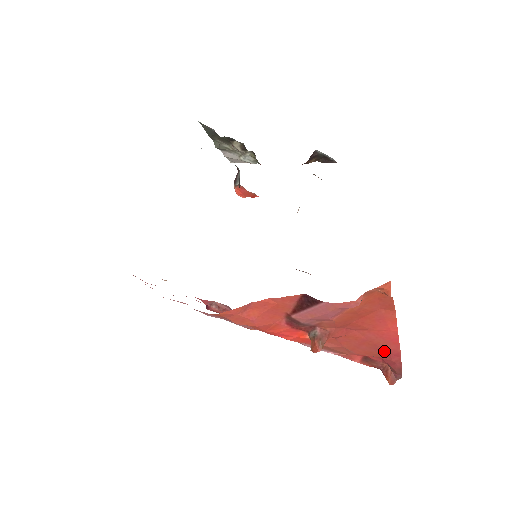
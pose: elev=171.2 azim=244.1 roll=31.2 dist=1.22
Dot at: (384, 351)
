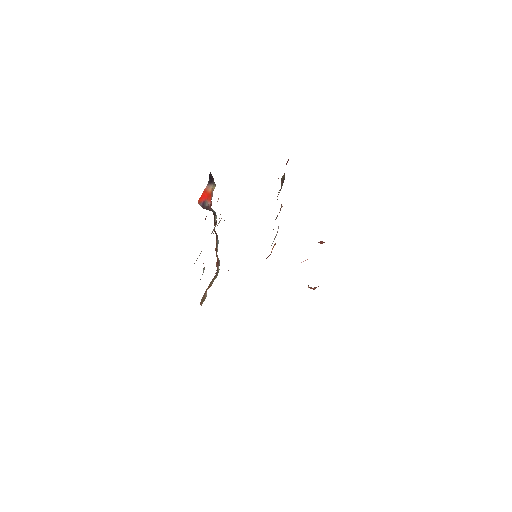
Dot at: occluded
